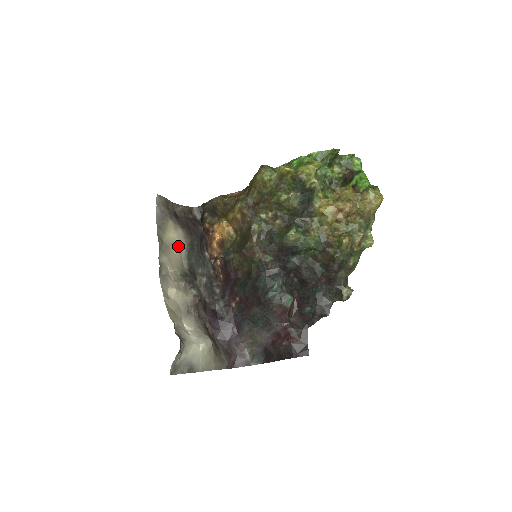
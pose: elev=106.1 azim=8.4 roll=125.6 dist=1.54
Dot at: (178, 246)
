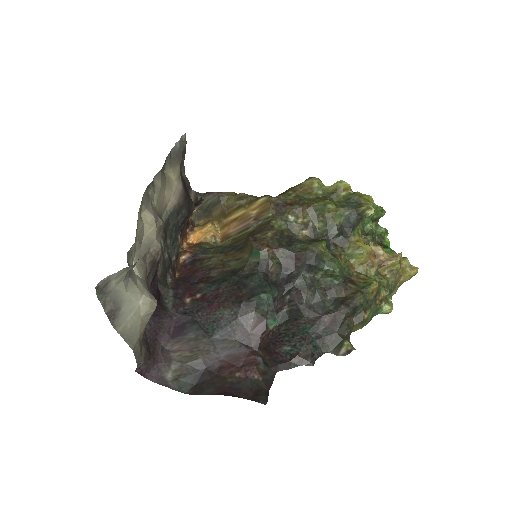
Dot at: (171, 193)
